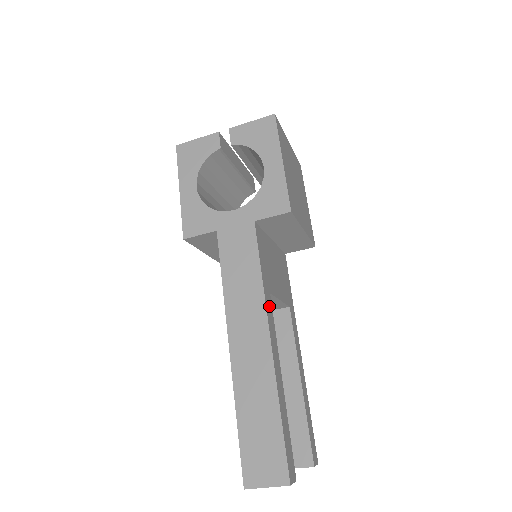
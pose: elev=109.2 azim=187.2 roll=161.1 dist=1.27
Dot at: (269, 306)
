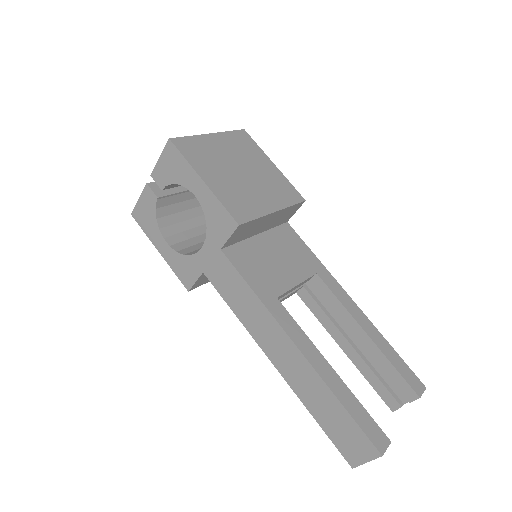
Dot at: (280, 313)
